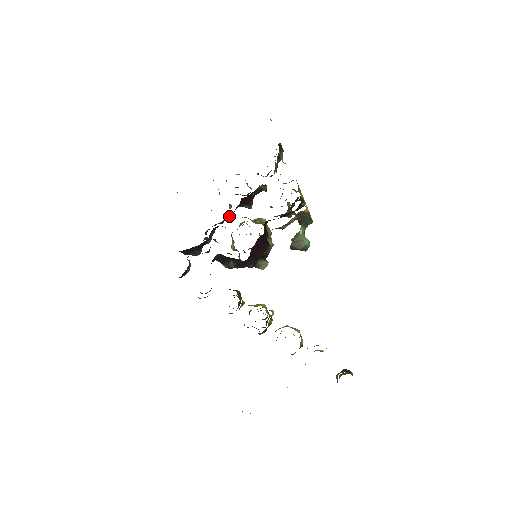
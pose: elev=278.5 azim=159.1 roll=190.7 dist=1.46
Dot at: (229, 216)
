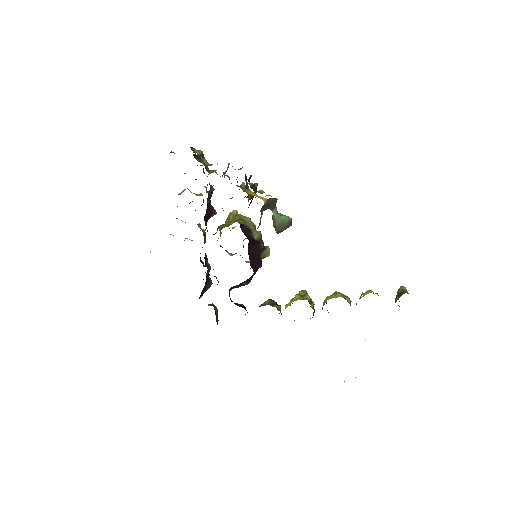
Dot at: (205, 233)
